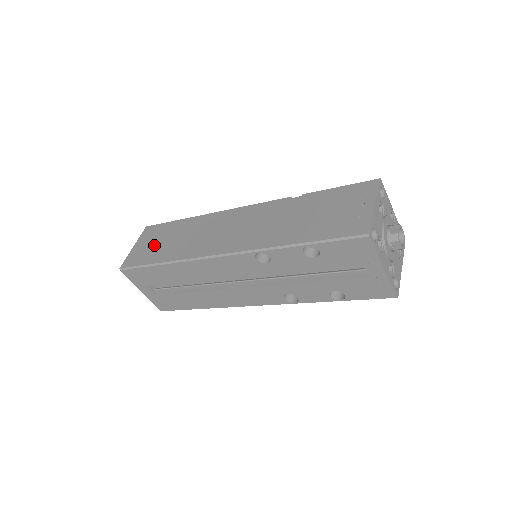
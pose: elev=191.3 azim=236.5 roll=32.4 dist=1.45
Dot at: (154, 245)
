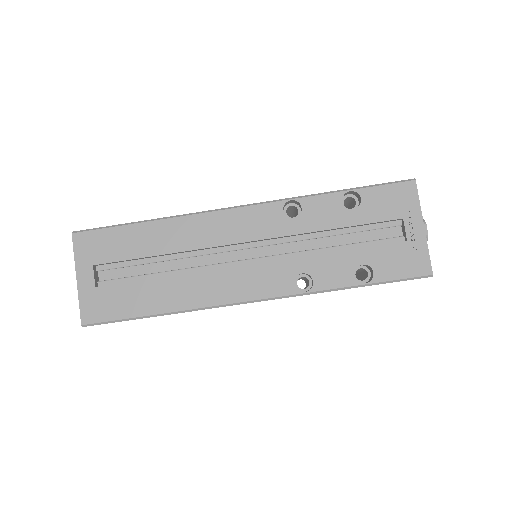
Dot at: occluded
